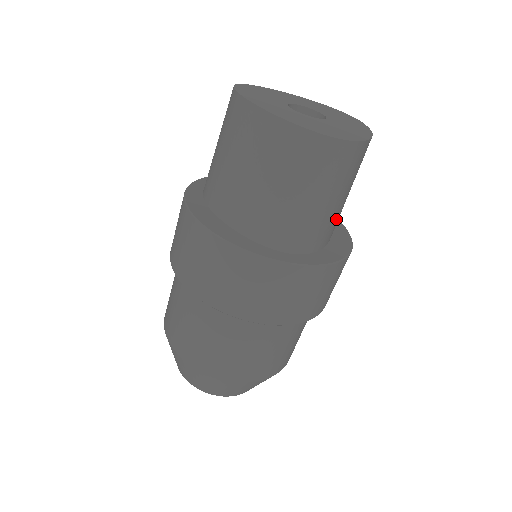
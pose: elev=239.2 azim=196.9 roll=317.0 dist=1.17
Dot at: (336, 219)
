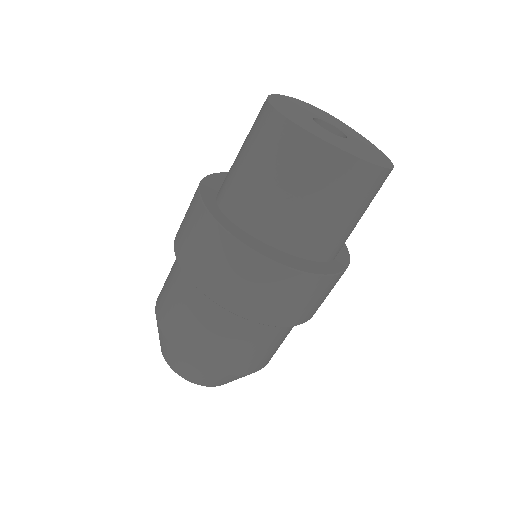
Dot at: occluded
